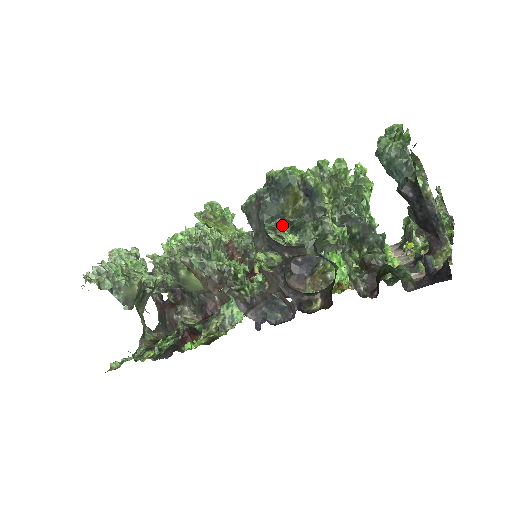
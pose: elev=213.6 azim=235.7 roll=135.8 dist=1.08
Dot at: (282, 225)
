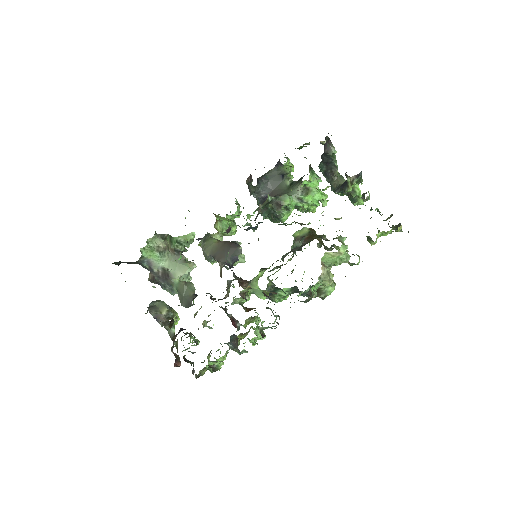
Dot at: occluded
